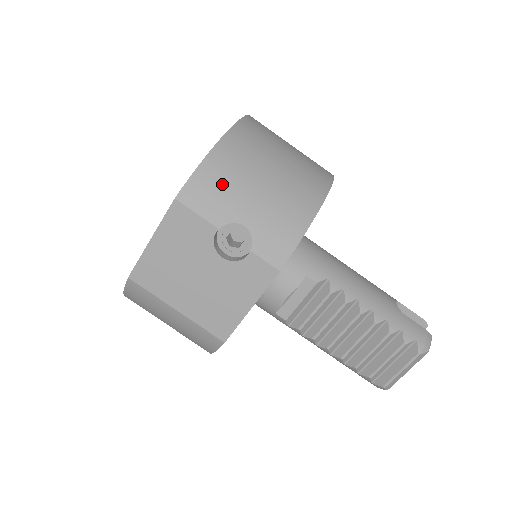
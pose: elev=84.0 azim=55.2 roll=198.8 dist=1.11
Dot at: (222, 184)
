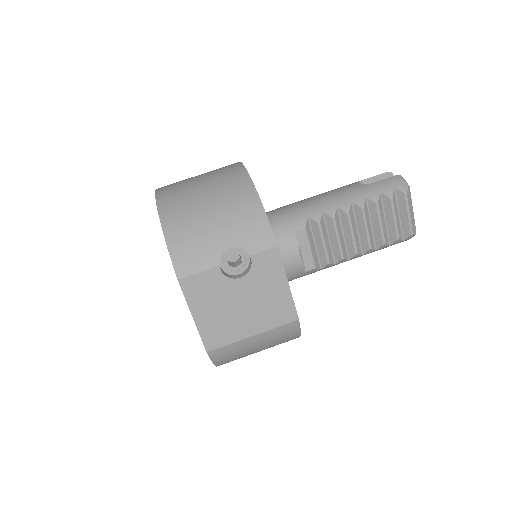
Dot at: (191, 242)
